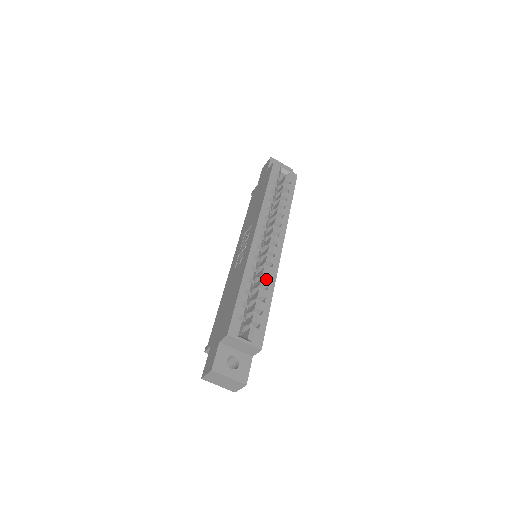
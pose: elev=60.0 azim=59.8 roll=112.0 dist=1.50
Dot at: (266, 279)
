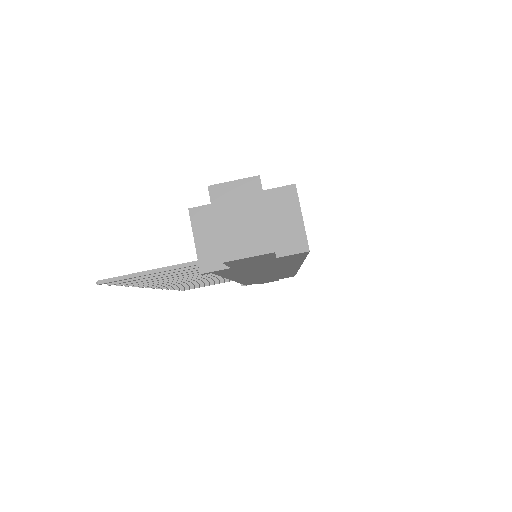
Dot at: occluded
